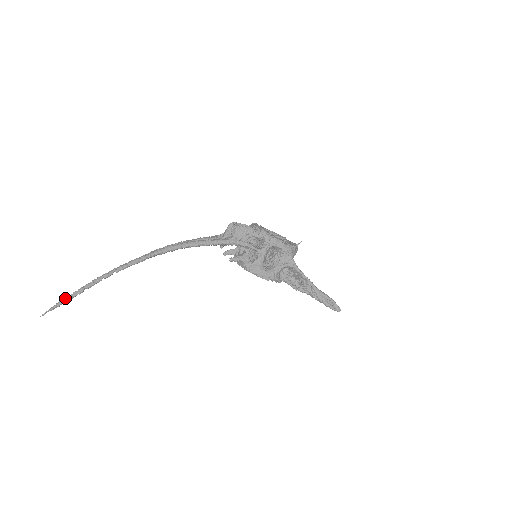
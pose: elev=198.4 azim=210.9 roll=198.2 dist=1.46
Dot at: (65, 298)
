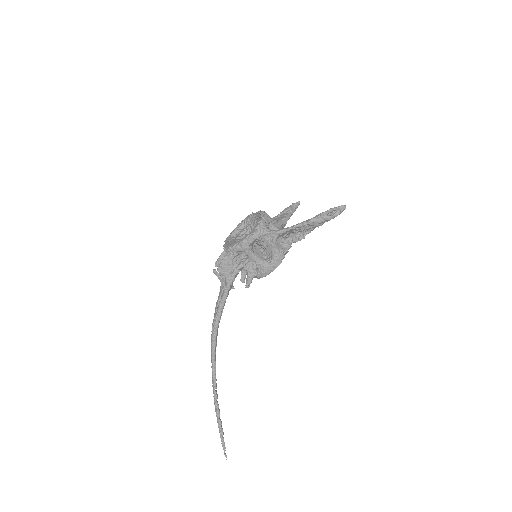
Dot at: (220, 436)
